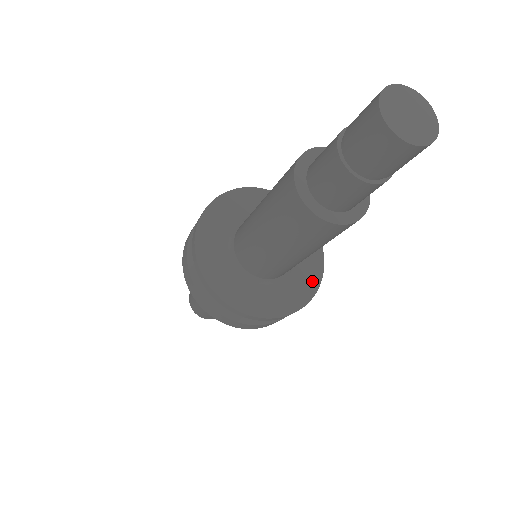
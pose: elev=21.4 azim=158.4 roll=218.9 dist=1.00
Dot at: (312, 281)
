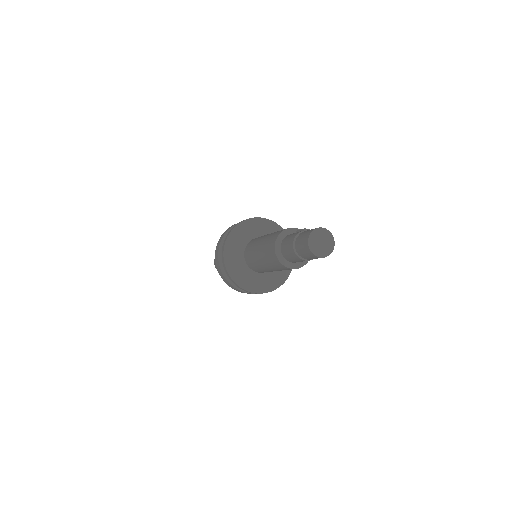
Dot at: occluded
